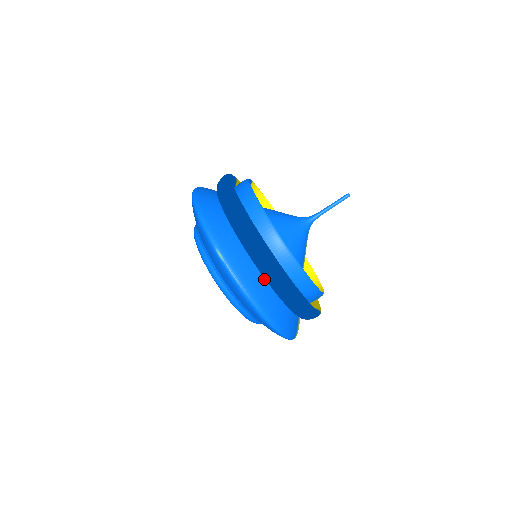
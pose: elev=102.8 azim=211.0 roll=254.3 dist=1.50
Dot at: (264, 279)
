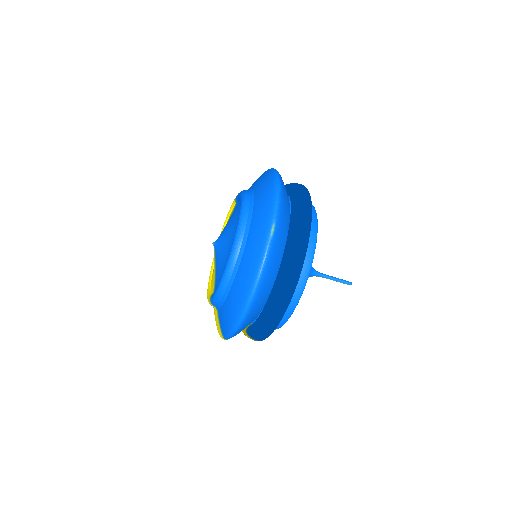
Dot at: (274, 278)
